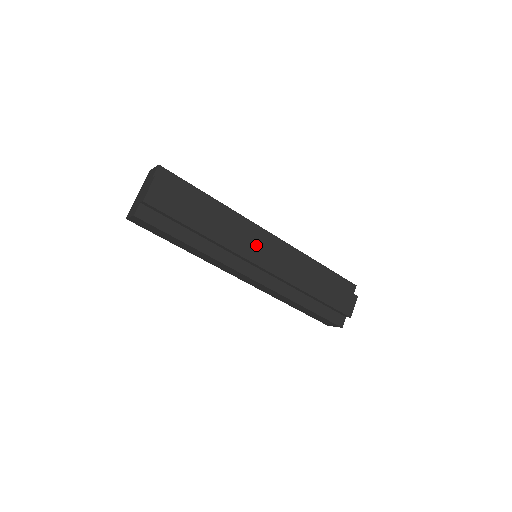
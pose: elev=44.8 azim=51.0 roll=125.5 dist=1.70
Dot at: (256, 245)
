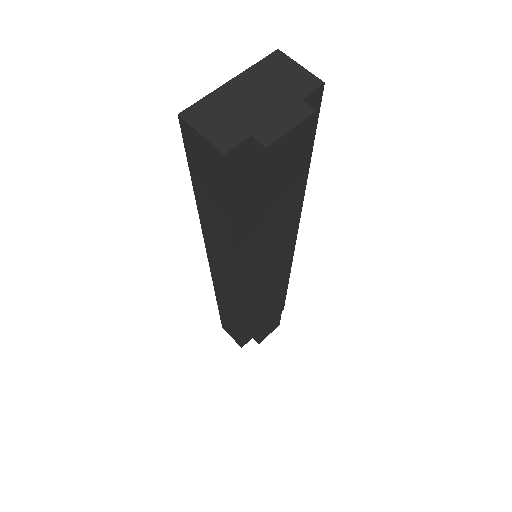
Dot at: (282, 261)
